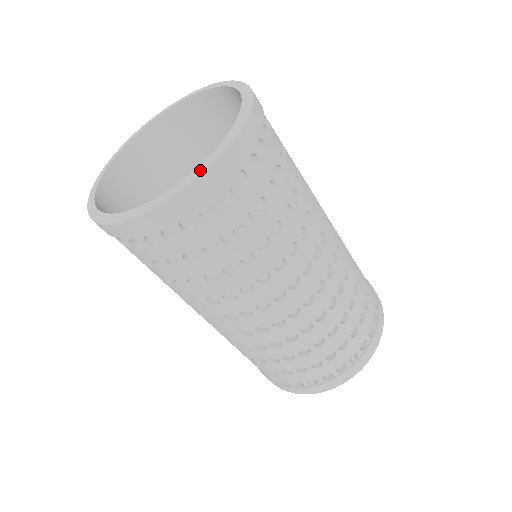
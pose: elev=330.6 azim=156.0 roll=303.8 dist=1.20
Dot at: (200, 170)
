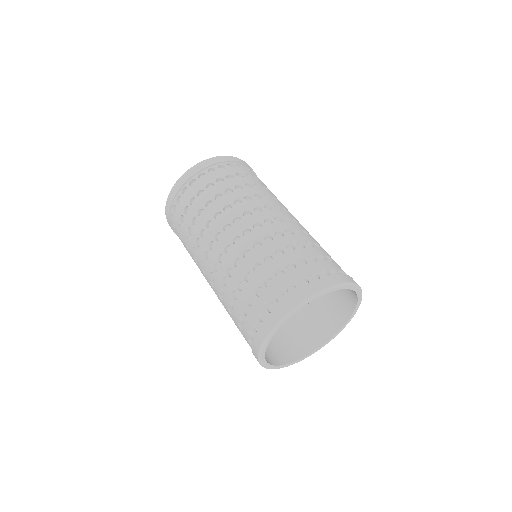
Dot at: (184, 174)
